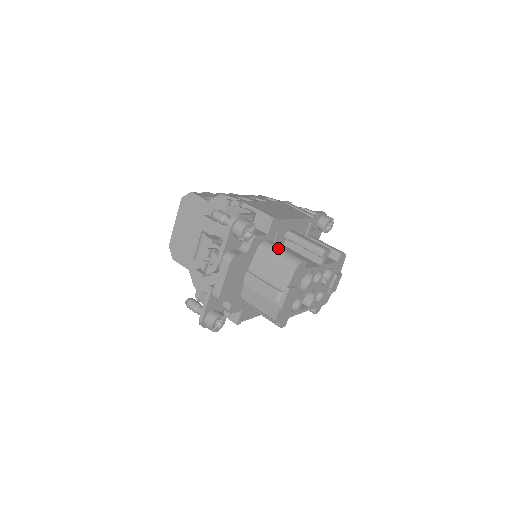
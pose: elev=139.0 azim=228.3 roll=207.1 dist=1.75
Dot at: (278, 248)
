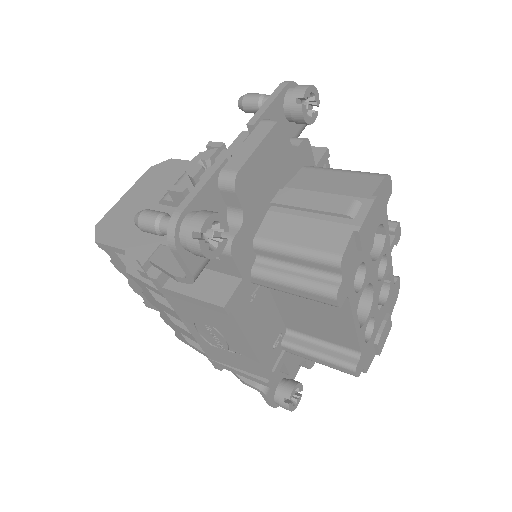
Dot at: occluded
